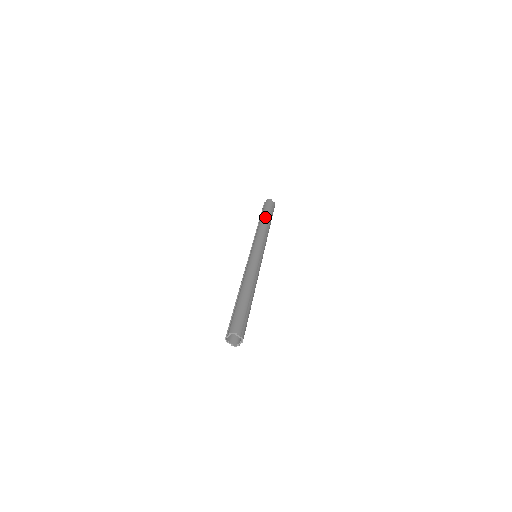
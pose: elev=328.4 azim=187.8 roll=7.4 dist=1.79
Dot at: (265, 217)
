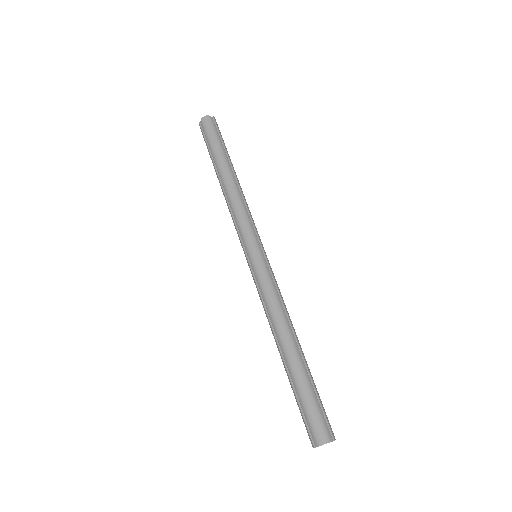
Dot at: (225, 166)
